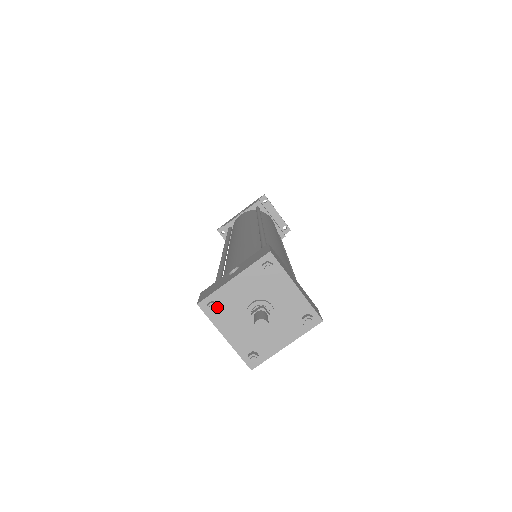
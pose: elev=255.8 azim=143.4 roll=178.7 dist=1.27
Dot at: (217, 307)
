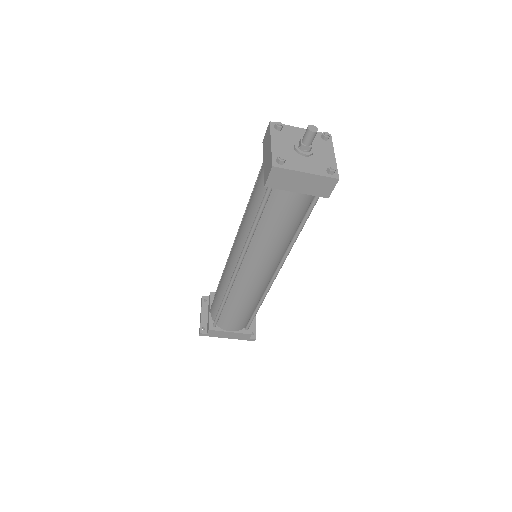
Dot at: (283, 126)
